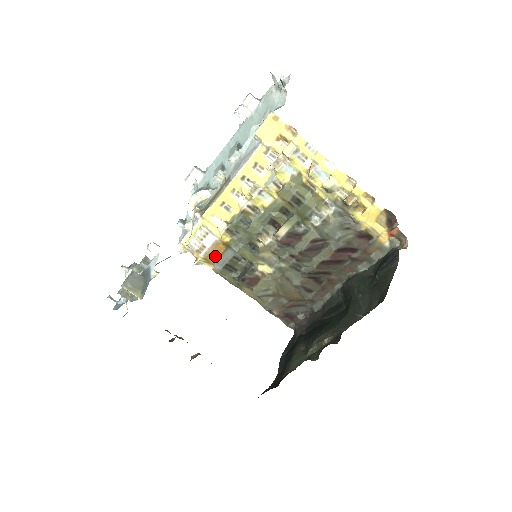
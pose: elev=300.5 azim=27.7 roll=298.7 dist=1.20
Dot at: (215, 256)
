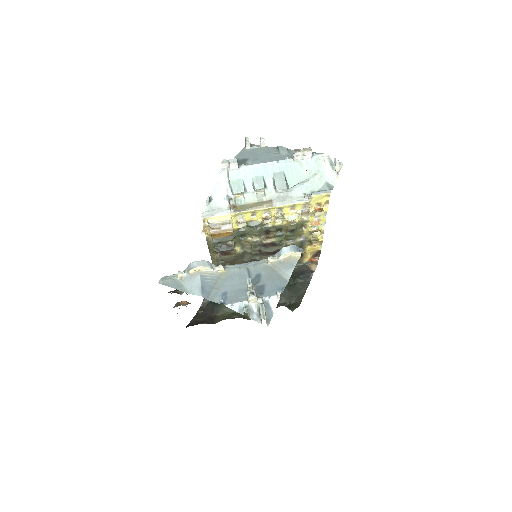
Dot at: (220, 235)
